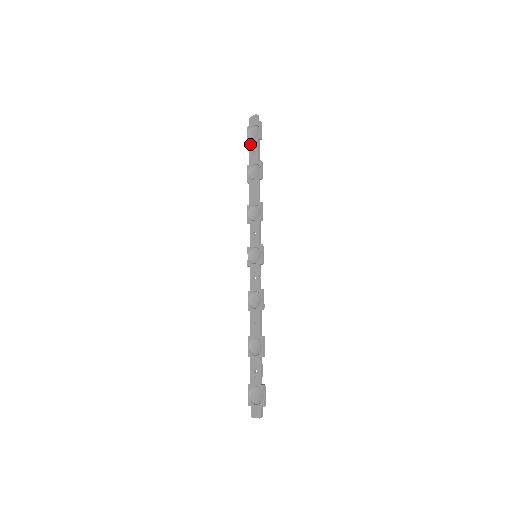
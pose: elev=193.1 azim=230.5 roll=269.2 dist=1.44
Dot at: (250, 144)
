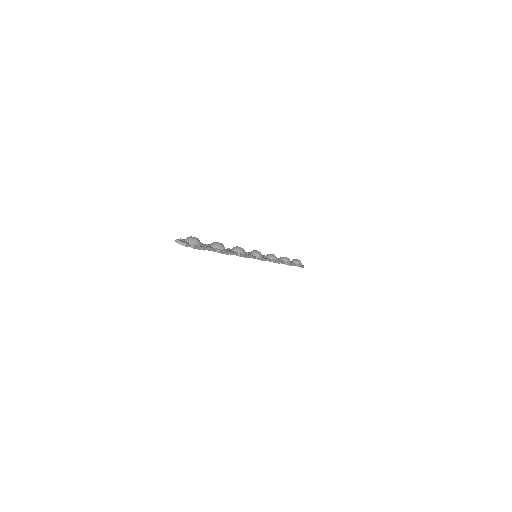
Dot at: occluded
